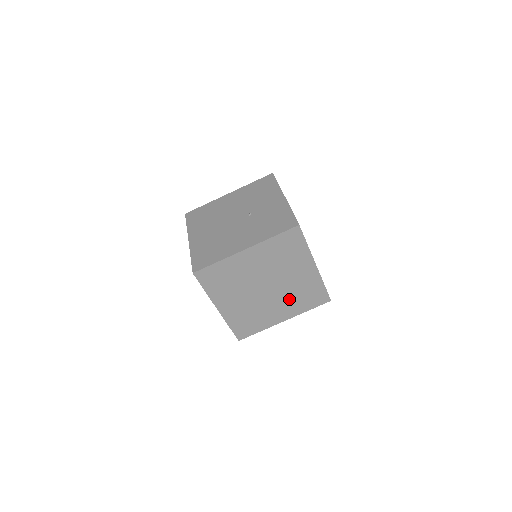
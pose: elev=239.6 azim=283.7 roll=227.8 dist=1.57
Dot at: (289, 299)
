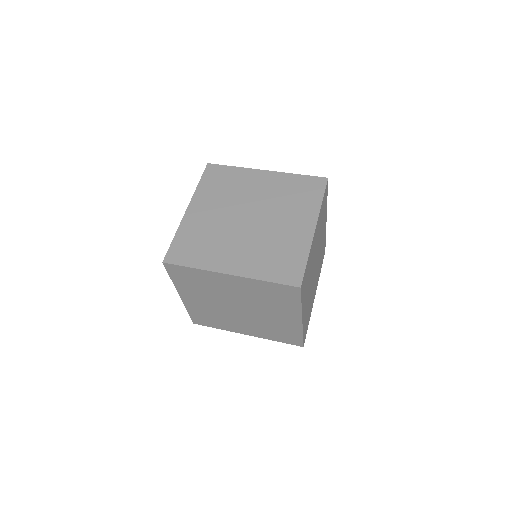
Dot at: (286, 209)
